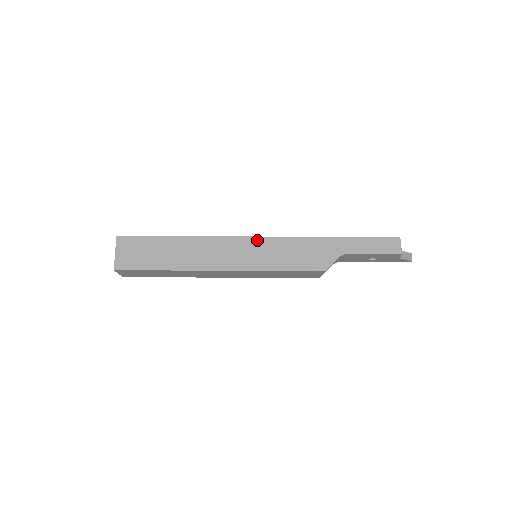
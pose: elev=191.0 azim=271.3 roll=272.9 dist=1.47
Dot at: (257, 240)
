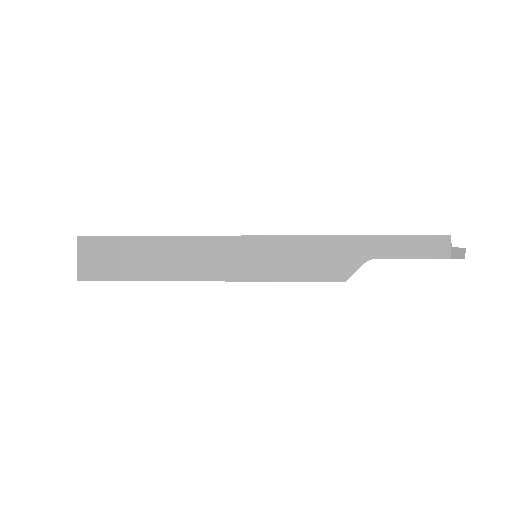
Dot at: (255, 240)
